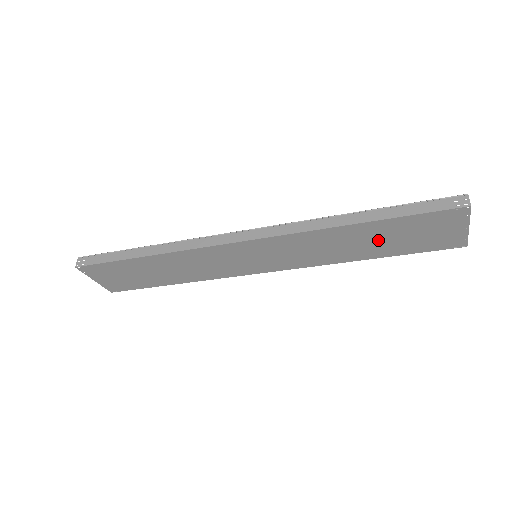
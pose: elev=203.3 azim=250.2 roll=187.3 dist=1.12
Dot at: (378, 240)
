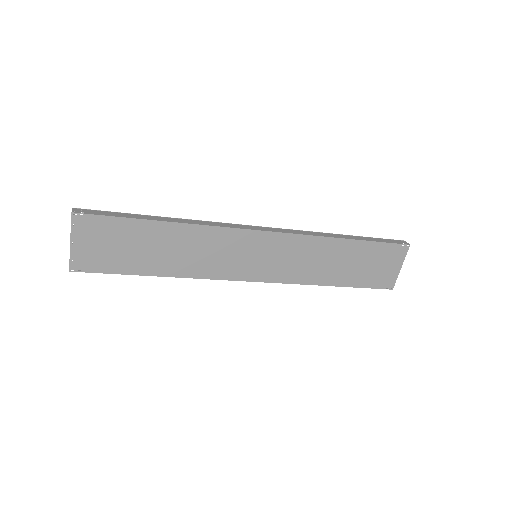
Dot at: (349, 263)
